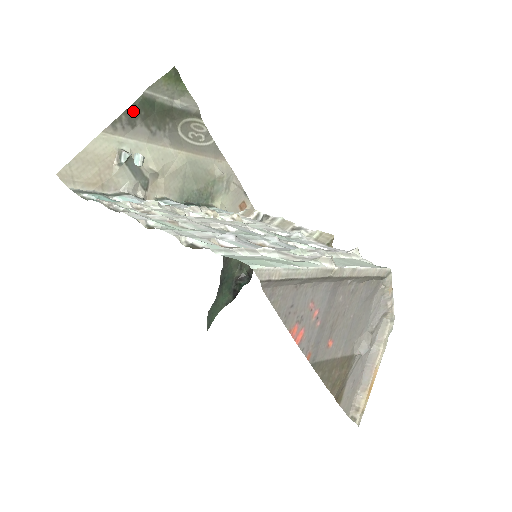
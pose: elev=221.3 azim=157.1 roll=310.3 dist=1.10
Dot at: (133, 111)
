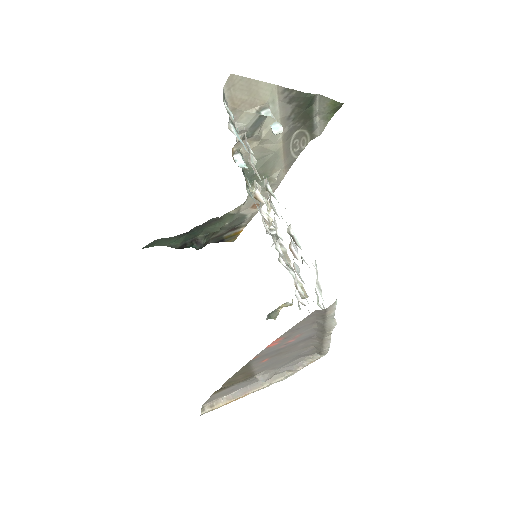
Dot at: (301, 96)
